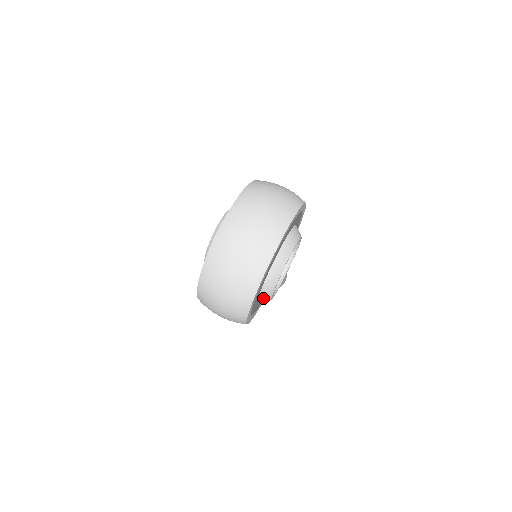
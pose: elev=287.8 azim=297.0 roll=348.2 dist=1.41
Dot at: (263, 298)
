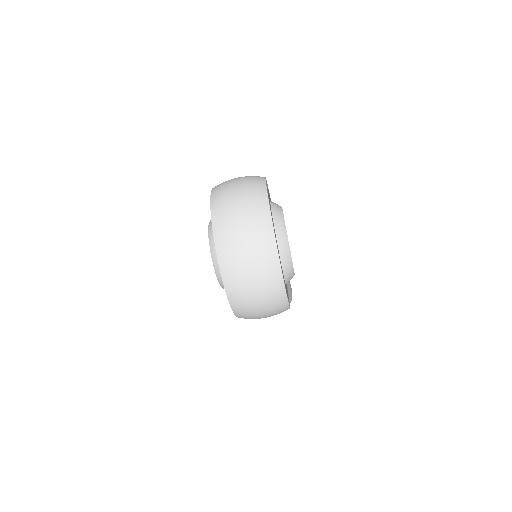
Dot at: (287, 272)
